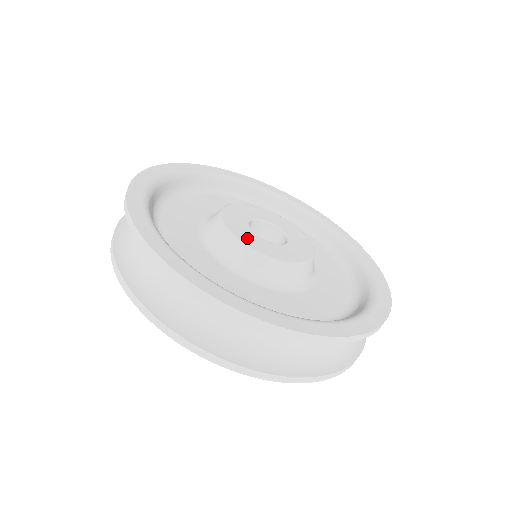
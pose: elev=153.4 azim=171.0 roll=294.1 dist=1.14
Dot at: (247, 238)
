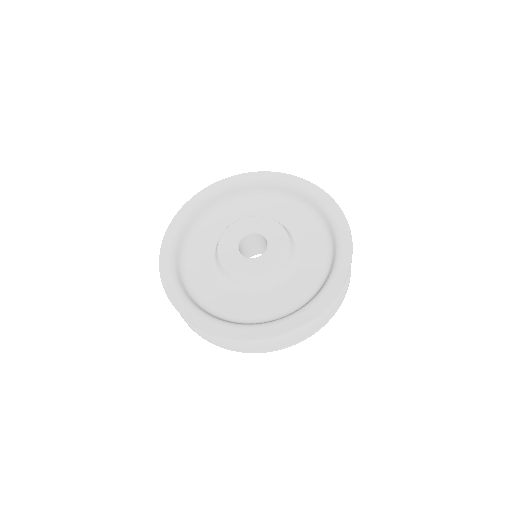
Dot at: (258, 268)
